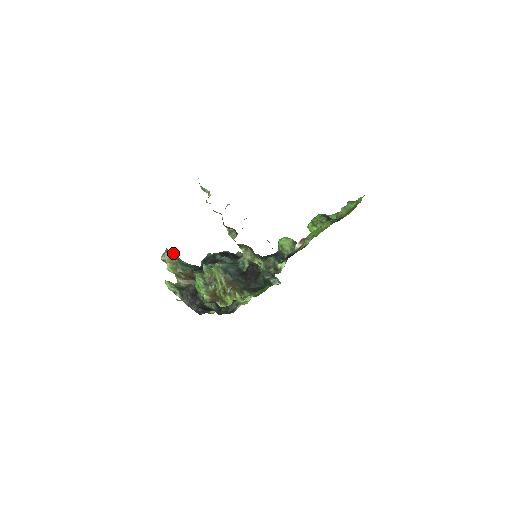
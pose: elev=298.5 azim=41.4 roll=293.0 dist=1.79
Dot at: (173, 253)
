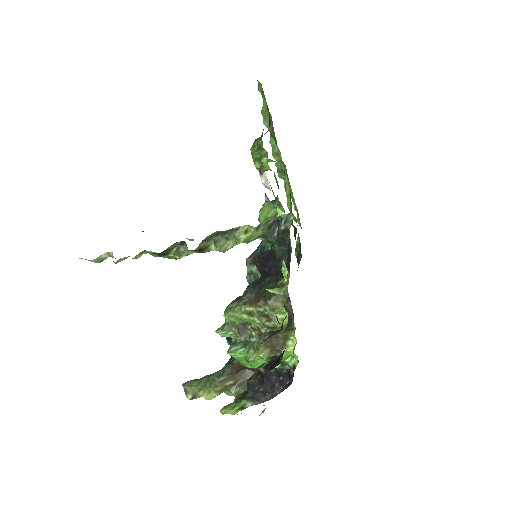
Dot at: occluded
